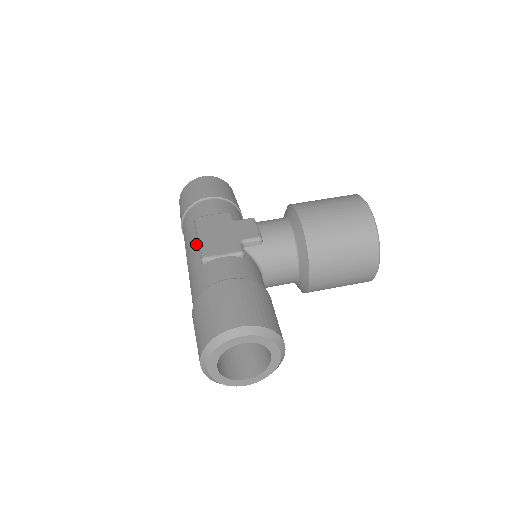
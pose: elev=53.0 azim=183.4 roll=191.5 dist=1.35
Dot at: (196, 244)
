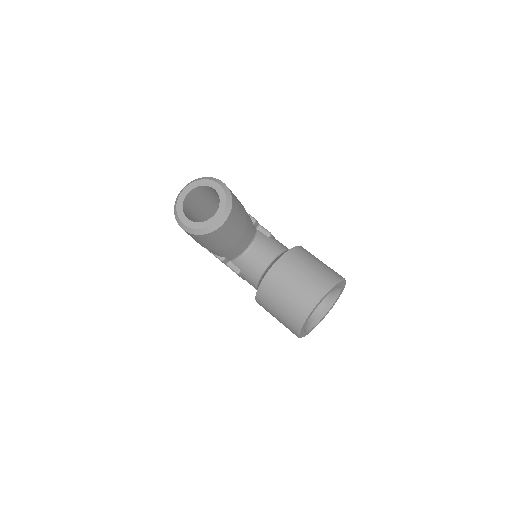
Dot at: occluded
